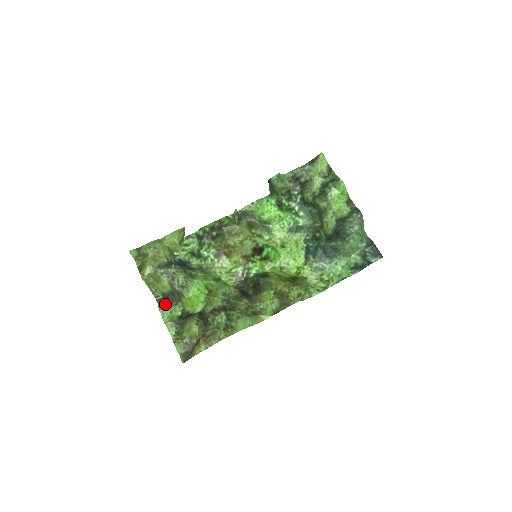
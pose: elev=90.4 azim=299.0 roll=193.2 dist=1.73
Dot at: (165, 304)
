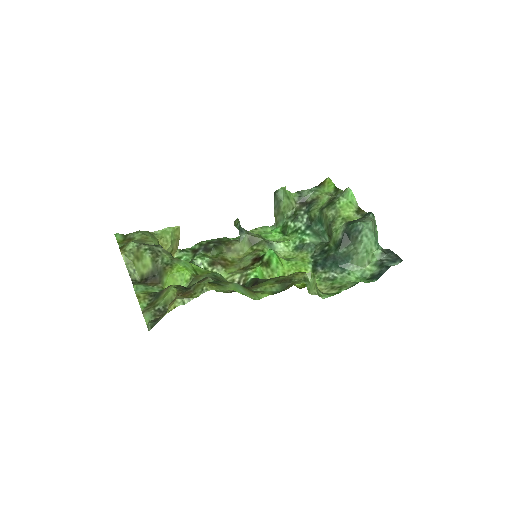
Dot at: (142, 283)
